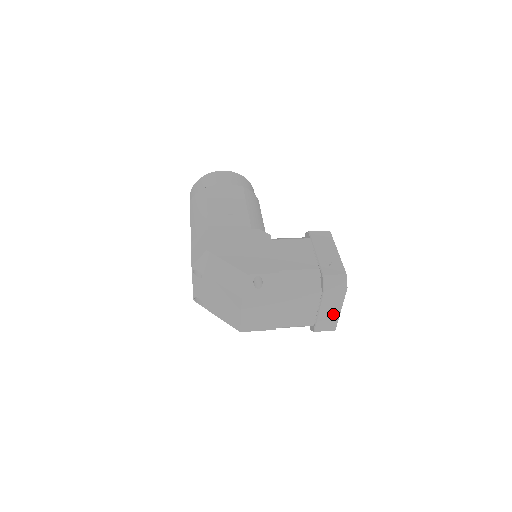
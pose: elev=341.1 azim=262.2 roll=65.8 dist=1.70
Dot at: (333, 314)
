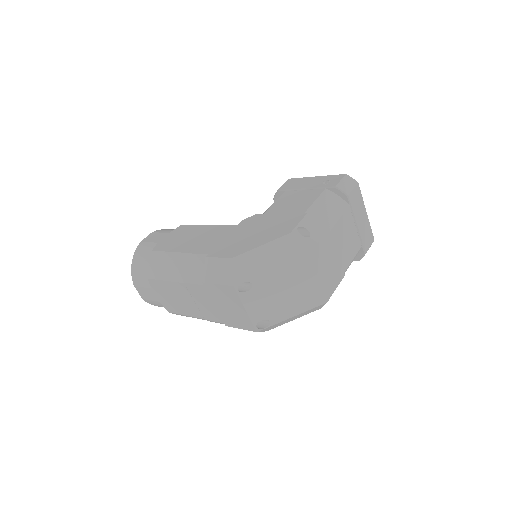
Dot at: (365, 221)
